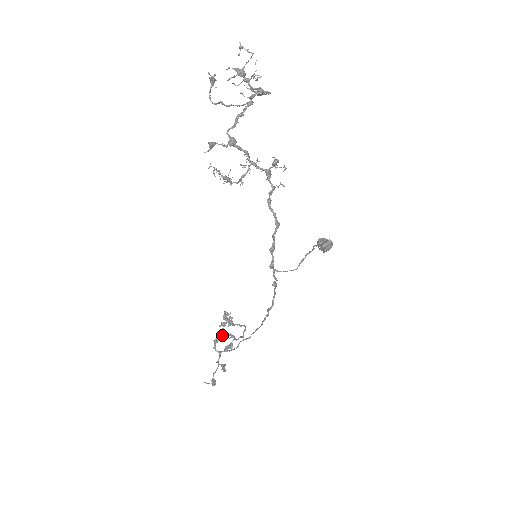
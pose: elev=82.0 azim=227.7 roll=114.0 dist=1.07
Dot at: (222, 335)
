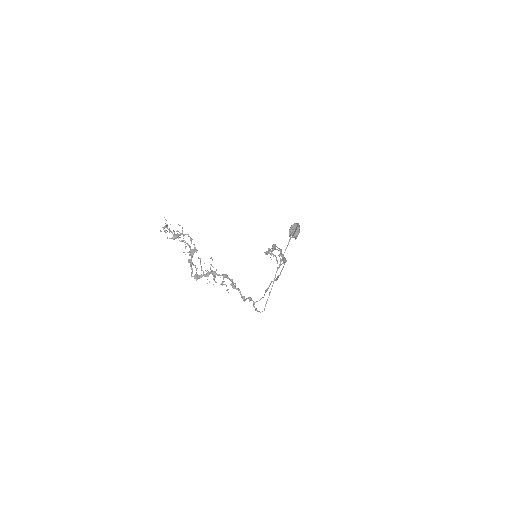
Dot at: occluded
